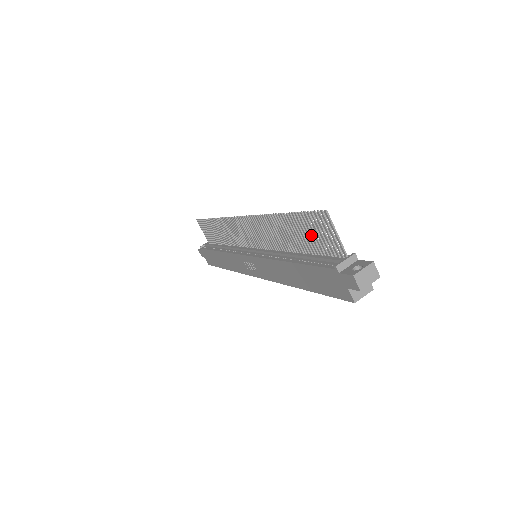
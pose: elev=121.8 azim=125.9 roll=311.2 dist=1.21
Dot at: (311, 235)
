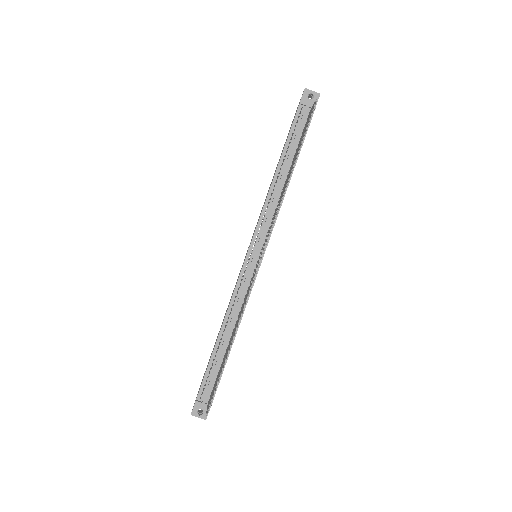
Dot at: (218, 376)
